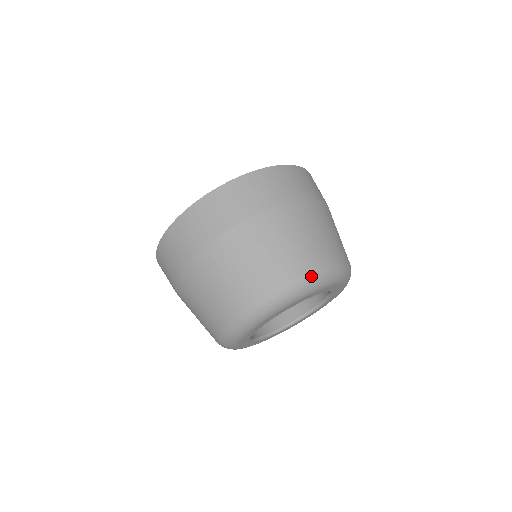
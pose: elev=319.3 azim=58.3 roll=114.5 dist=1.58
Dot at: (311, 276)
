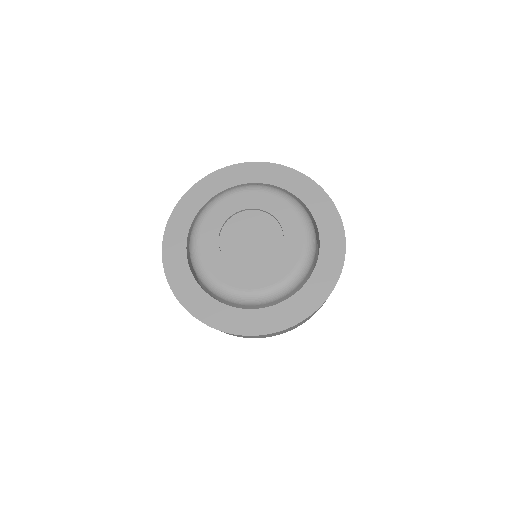
Dot at: occluded
